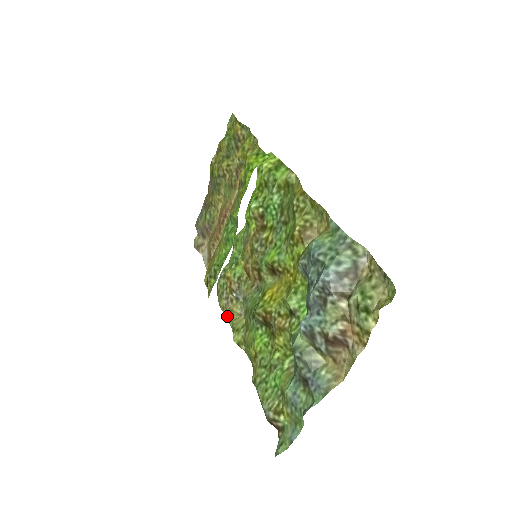
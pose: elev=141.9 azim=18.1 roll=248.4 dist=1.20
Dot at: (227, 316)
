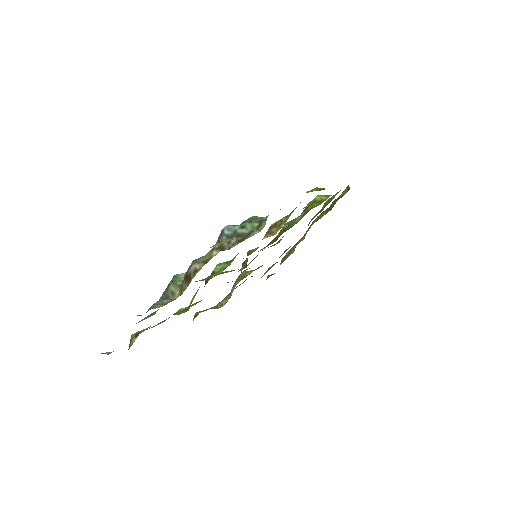
Dot at: occluded
